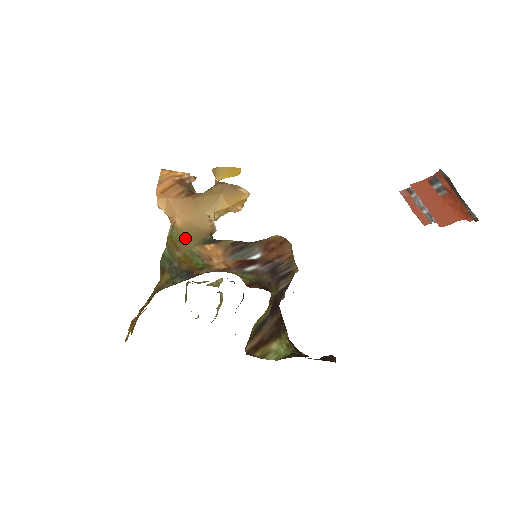
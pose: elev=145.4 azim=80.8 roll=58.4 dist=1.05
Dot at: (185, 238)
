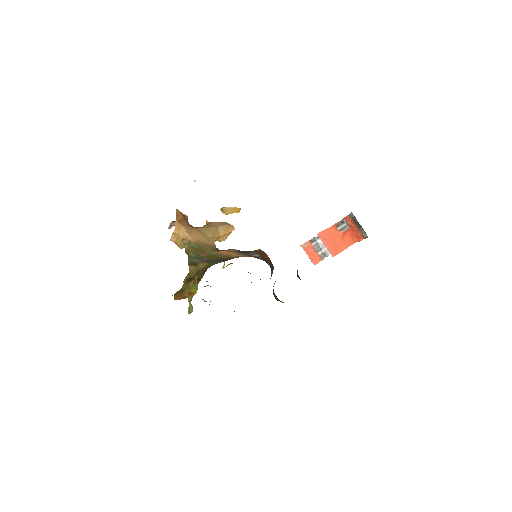
Dot at: (203, 248)
